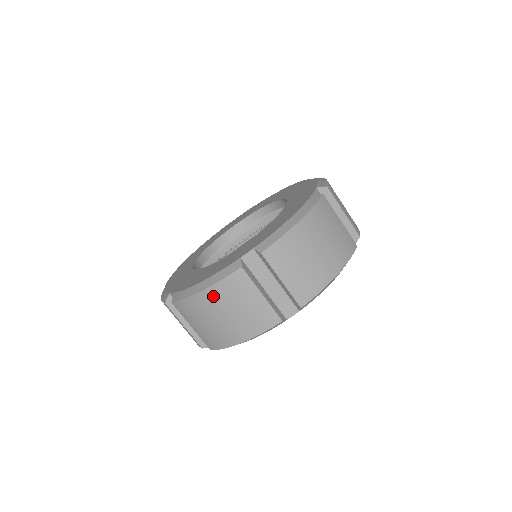
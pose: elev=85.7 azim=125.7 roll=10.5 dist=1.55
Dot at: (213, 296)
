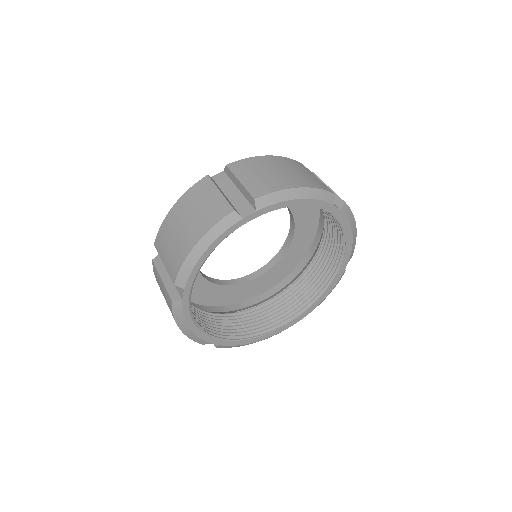
Dot at: (181, 205)
